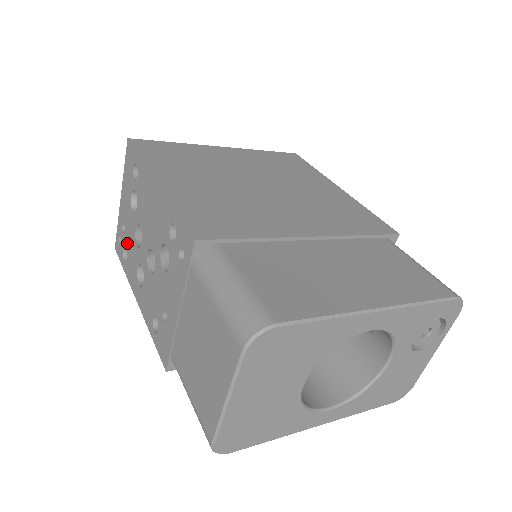
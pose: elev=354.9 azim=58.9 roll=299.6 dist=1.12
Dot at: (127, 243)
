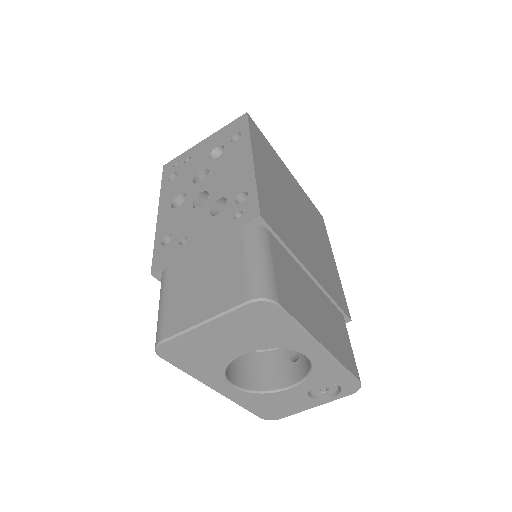
Dot at: (183, 172)
